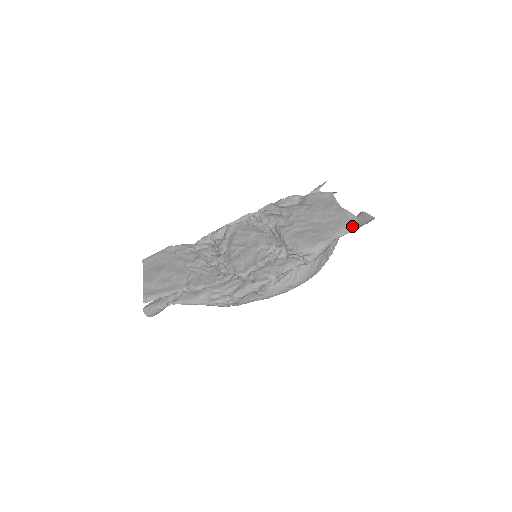
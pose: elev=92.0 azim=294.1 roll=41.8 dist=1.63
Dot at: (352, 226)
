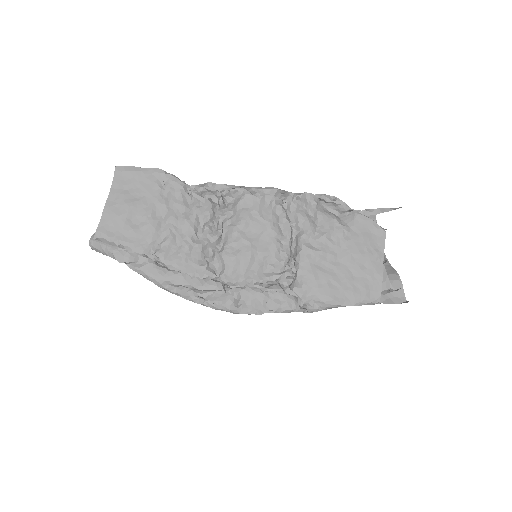
Dot at: (378, 301)
